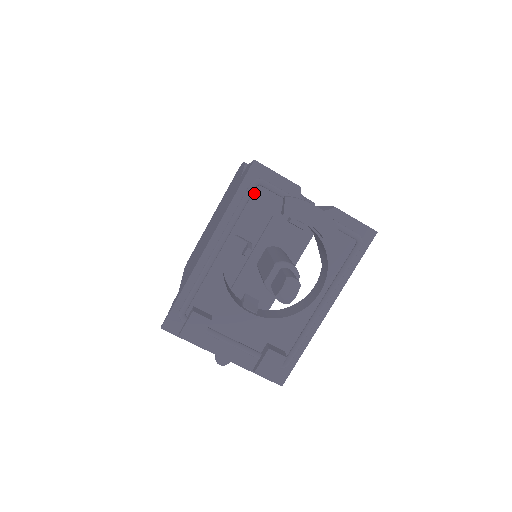
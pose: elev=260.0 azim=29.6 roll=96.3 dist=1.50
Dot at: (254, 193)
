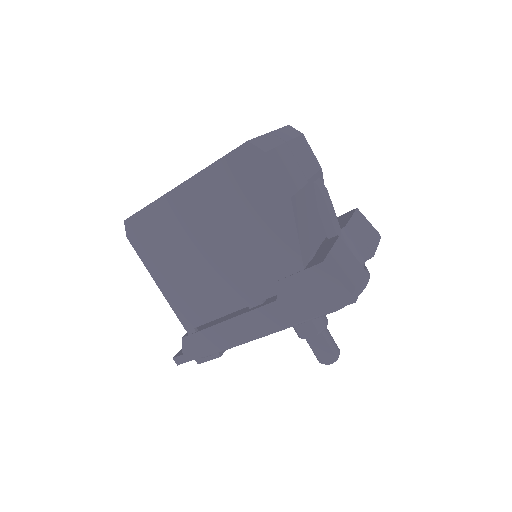
Dot at: occluded
